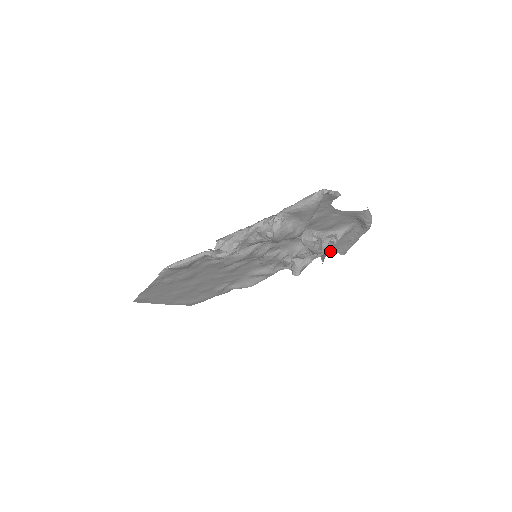
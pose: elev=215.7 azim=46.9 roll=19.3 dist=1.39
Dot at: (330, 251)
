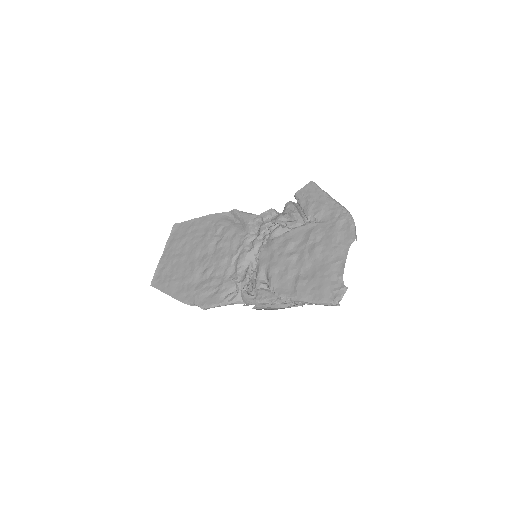
Dot at: (302, 193)
